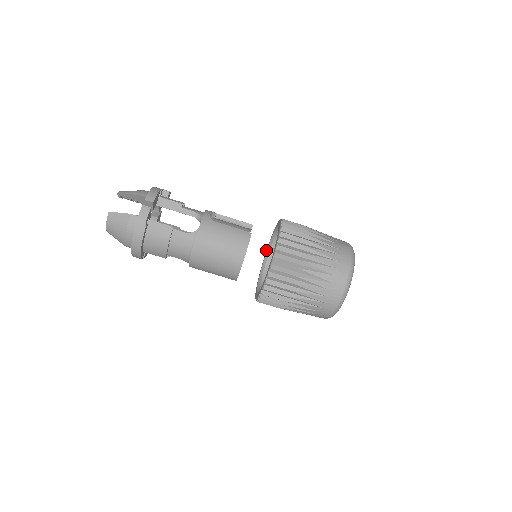
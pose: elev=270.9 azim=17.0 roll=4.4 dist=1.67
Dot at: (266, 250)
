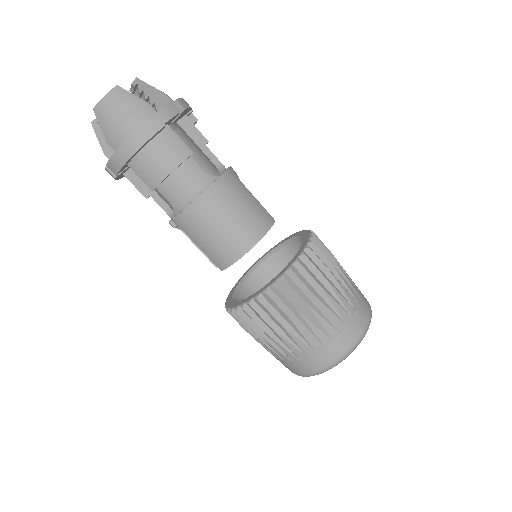
Dot at: occluded
